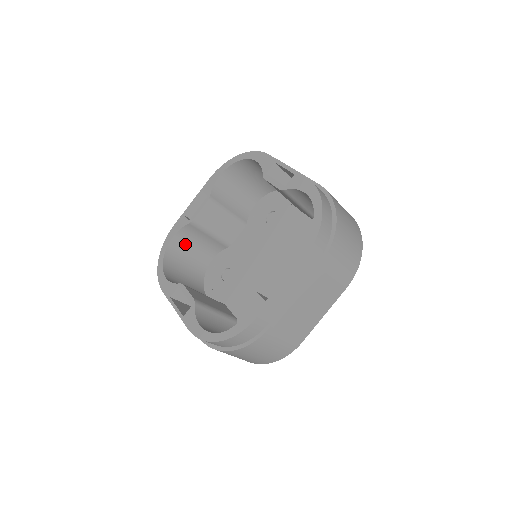
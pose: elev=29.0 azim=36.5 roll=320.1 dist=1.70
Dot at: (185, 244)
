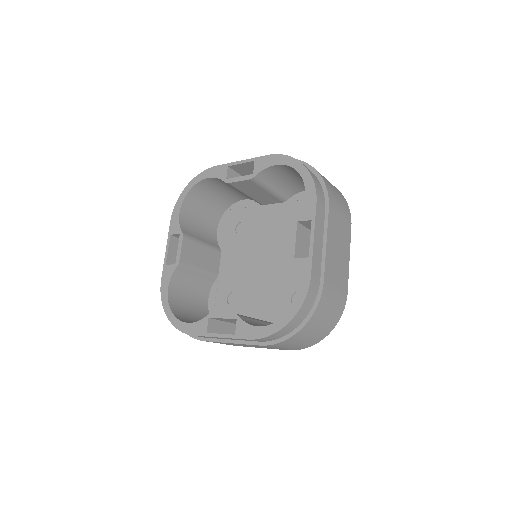
Dot at: (180, 292)
